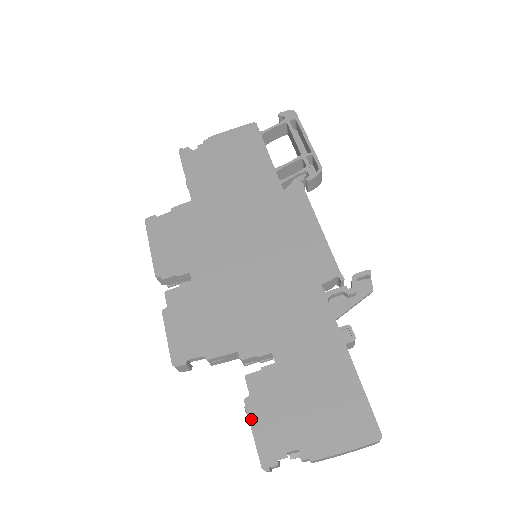
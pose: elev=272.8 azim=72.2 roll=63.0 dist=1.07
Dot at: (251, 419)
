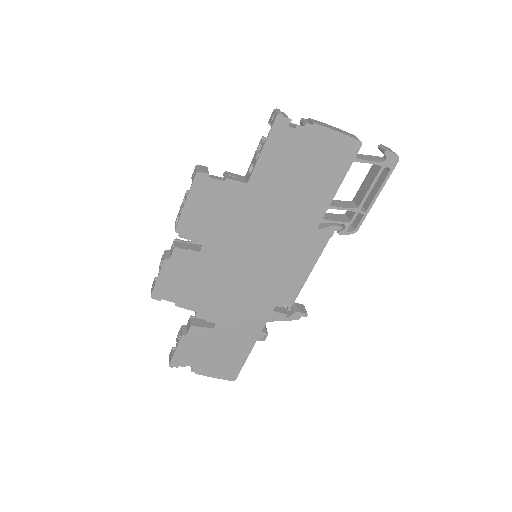
Dot at: (179, 345)
